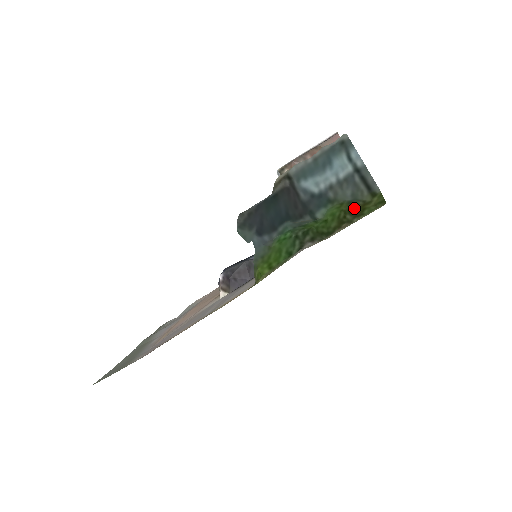
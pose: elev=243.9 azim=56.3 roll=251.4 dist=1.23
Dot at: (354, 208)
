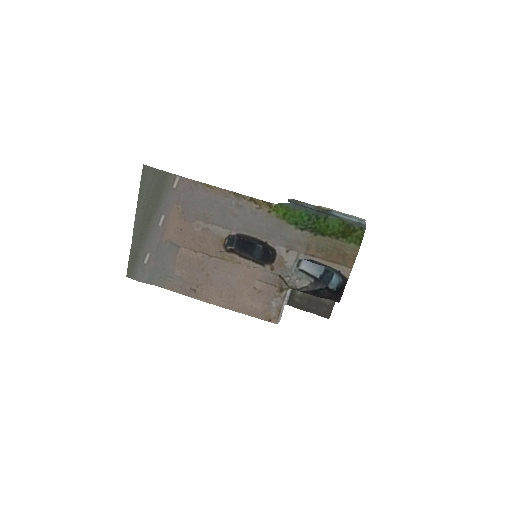
Dot at: (346, 231)
